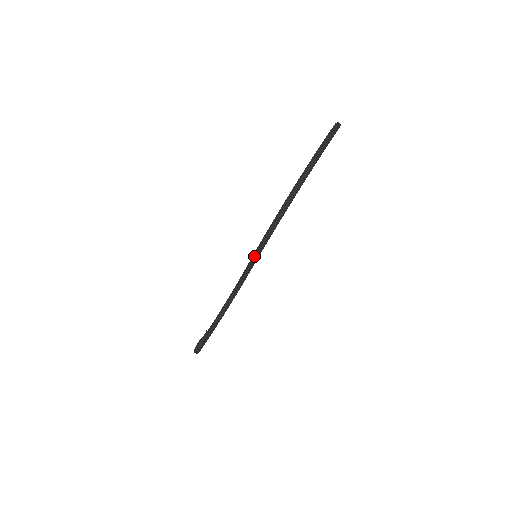
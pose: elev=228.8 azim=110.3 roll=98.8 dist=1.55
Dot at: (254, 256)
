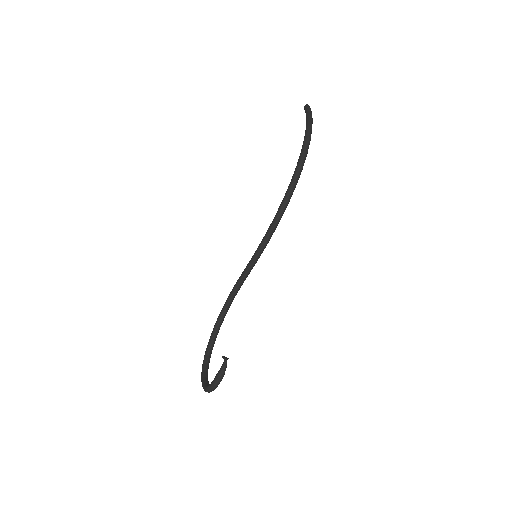
Dot at: (256, 255)
